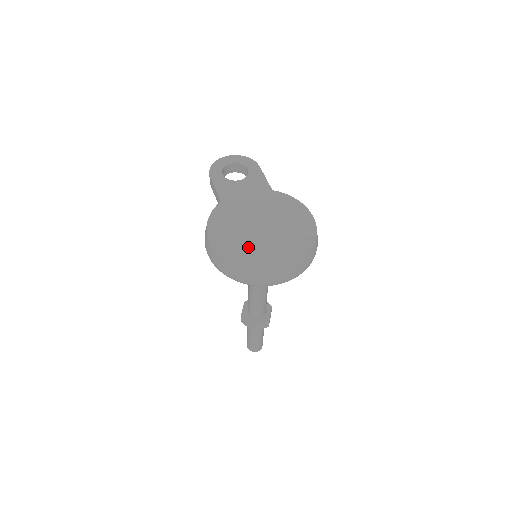
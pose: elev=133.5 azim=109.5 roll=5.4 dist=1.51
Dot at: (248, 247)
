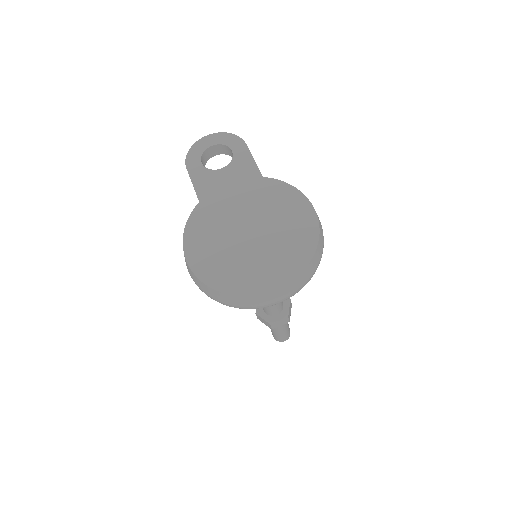
Dot at: (233, 263)
